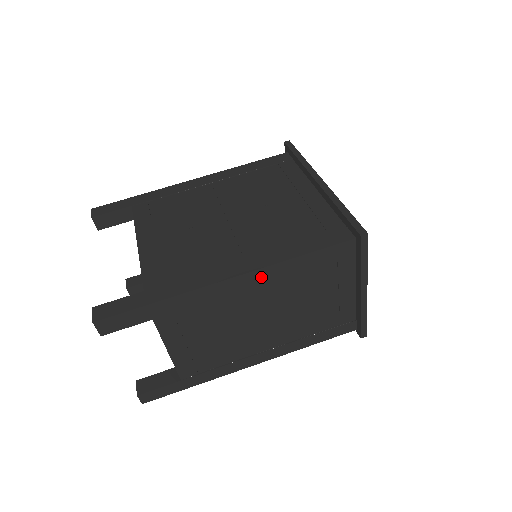
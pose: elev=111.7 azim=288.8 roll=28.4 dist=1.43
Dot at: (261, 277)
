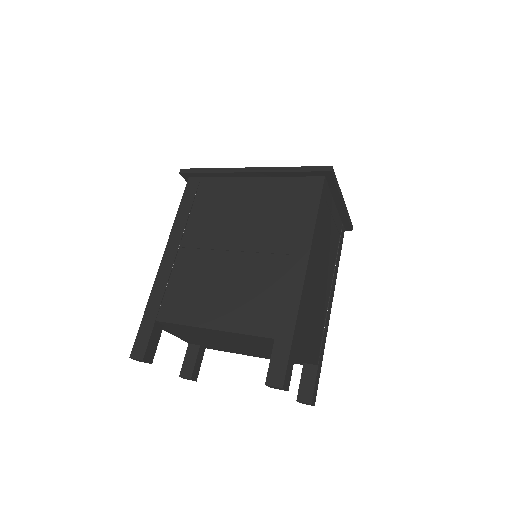
Dot at: (313, 252)
